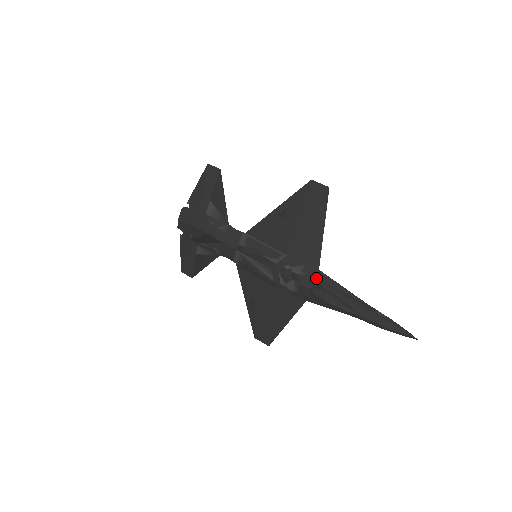
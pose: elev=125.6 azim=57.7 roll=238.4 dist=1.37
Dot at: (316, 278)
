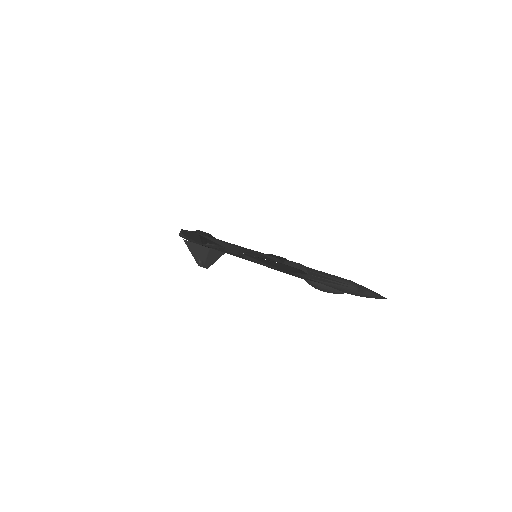
Dot at: (307, 278)
